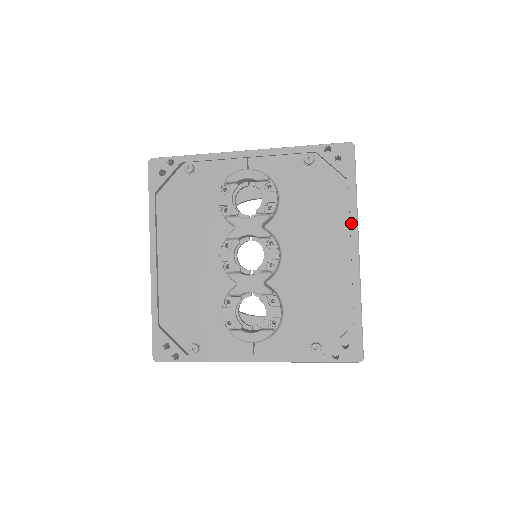
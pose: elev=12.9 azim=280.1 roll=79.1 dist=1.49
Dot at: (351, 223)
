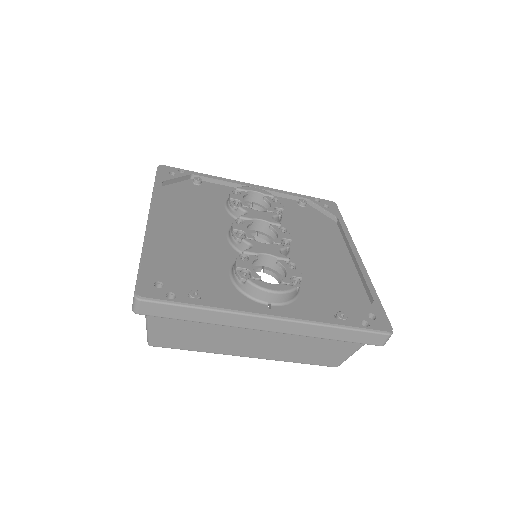
Dot at: (348, 239)
